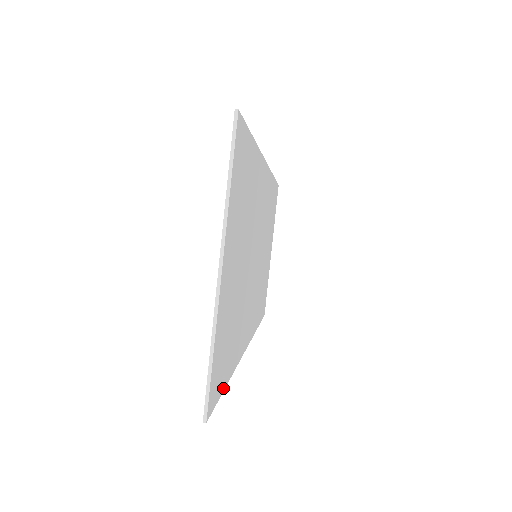
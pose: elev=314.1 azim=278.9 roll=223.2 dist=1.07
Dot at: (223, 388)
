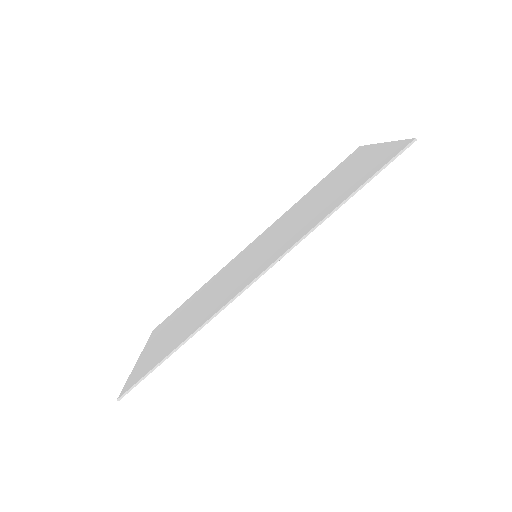
Dot at: occluded
